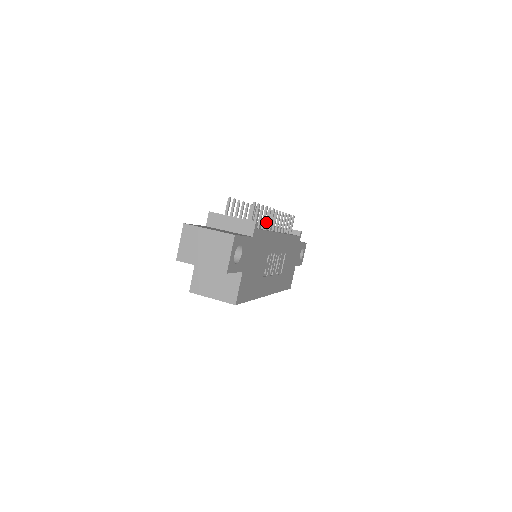
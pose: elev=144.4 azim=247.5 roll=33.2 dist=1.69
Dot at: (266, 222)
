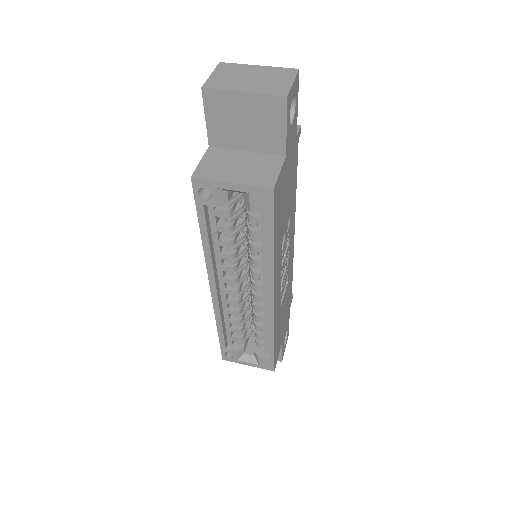
Dot at: occluded
